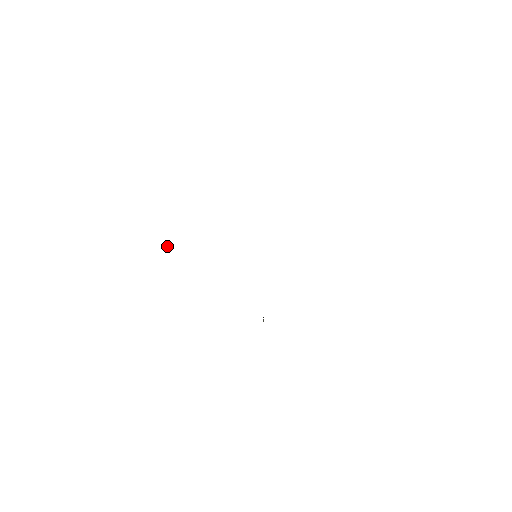
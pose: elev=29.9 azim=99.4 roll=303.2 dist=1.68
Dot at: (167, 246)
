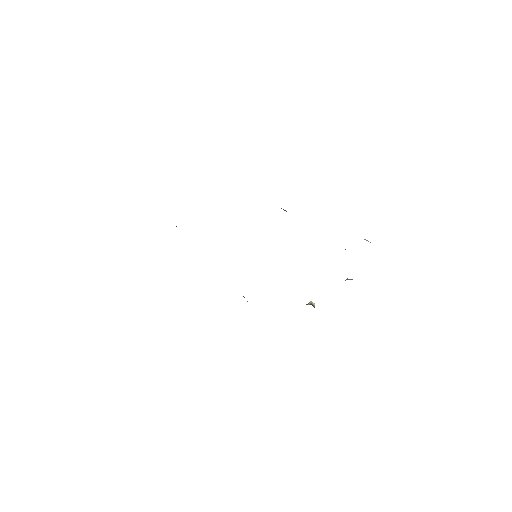
Dot at: occluded
